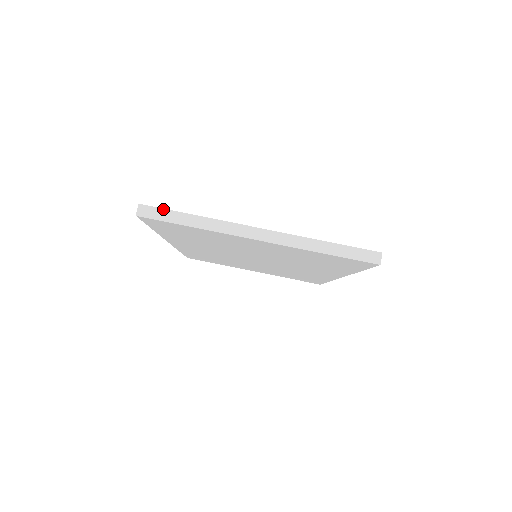
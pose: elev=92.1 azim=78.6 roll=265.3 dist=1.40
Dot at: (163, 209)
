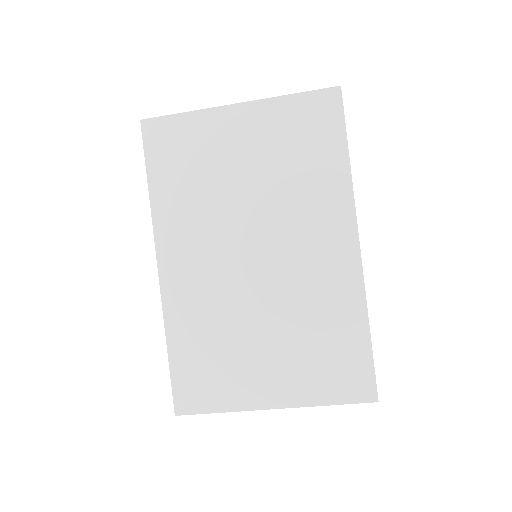
Dot at: occluded
